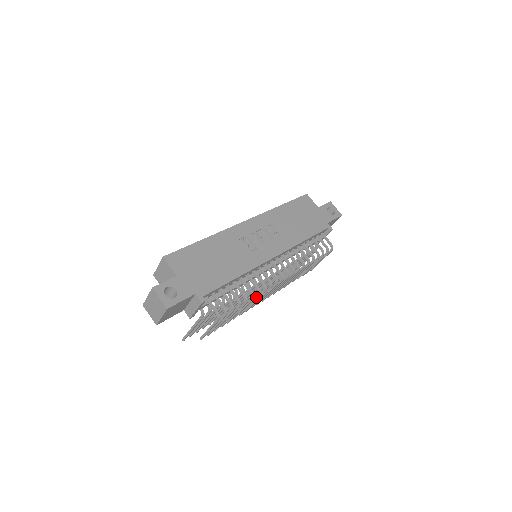
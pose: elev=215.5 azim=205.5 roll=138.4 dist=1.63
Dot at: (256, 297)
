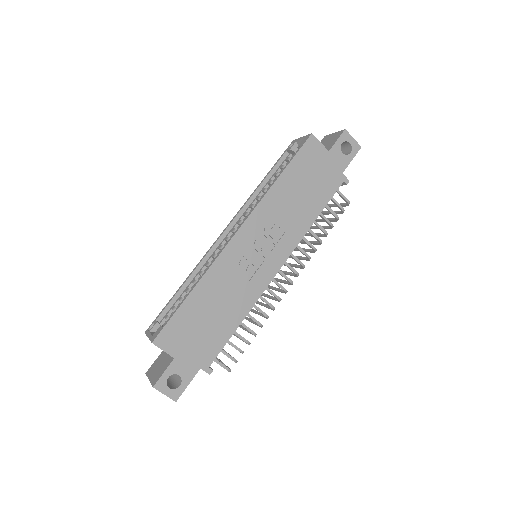
Dot at: occluded
